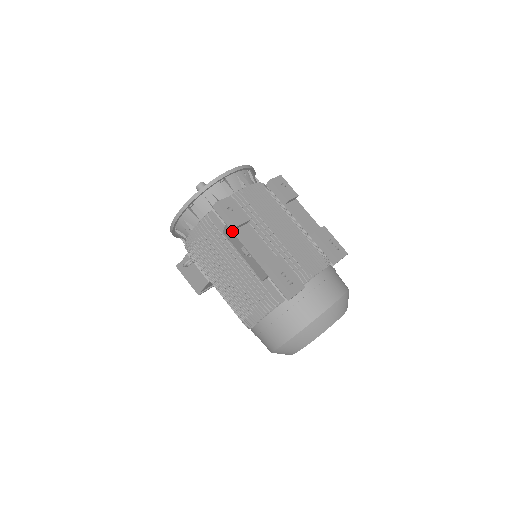
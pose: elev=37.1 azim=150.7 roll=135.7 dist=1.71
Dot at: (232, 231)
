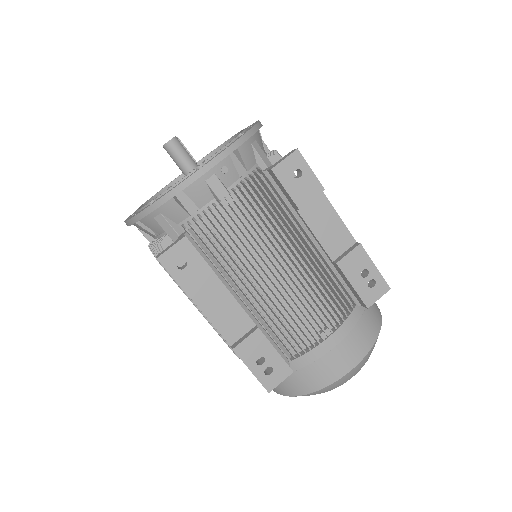
Dot at: occluded
